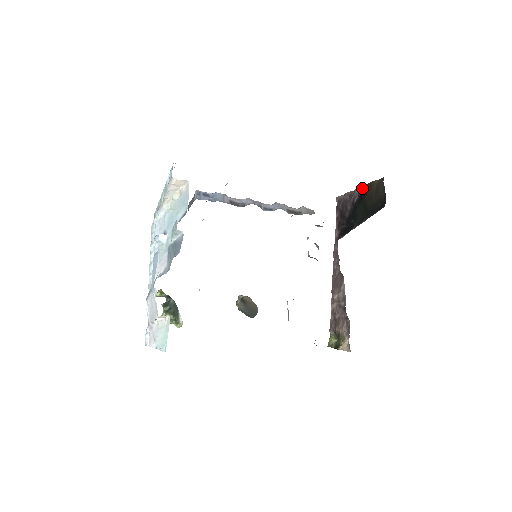
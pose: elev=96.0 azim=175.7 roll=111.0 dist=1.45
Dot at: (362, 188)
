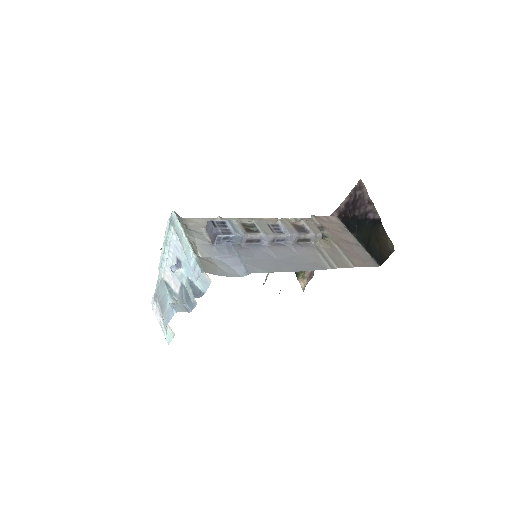
Dot at: (379, 218)
